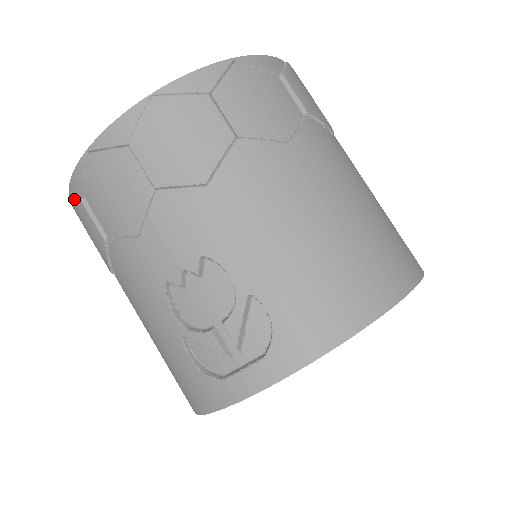
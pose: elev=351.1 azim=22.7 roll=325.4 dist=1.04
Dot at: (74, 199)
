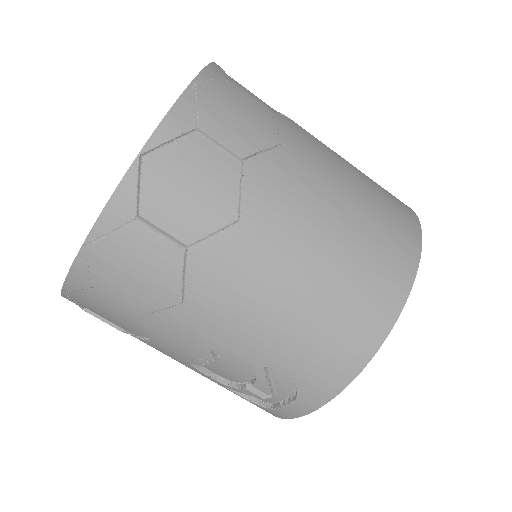
Dot at: occluded
